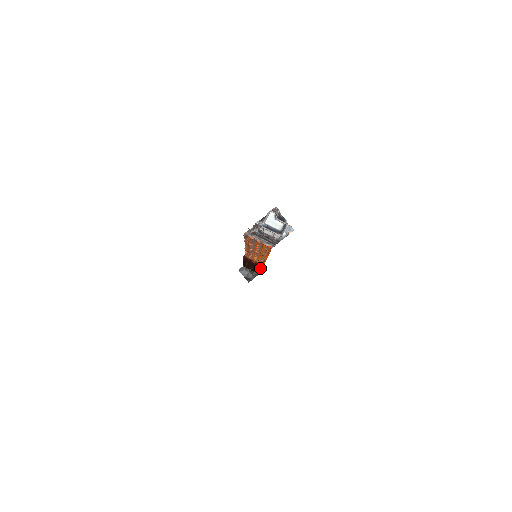
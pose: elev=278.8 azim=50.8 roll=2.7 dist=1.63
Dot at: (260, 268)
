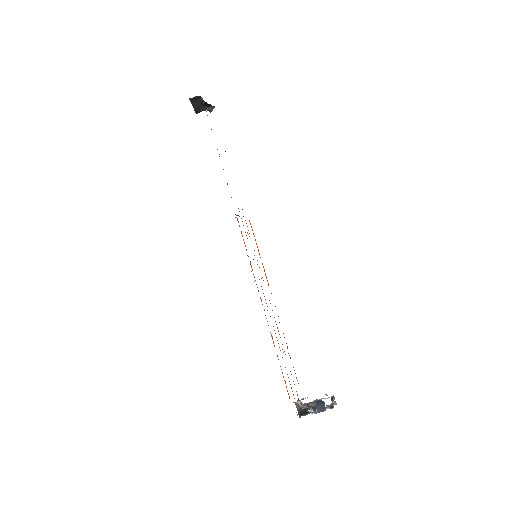
Dot at: occluded
